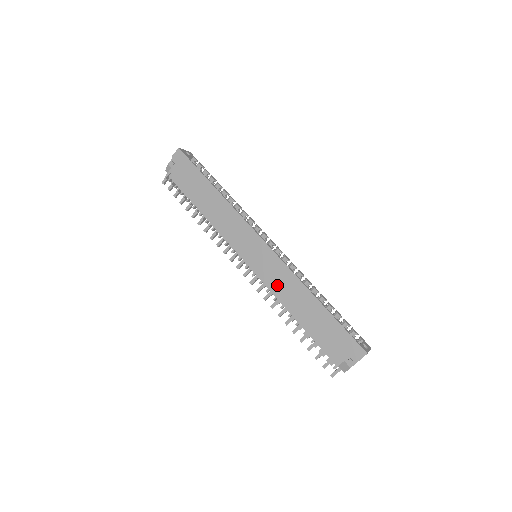
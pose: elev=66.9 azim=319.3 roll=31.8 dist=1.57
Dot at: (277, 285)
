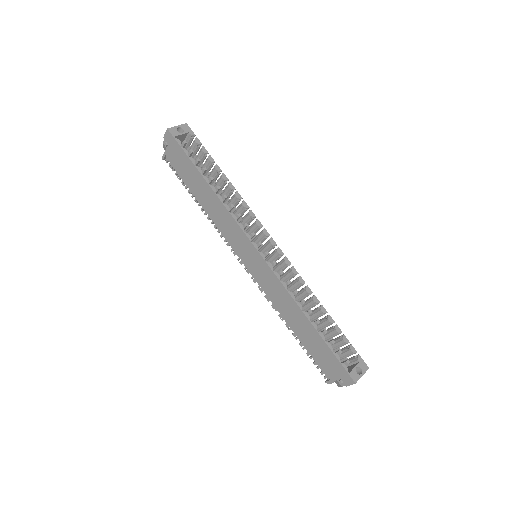
Dot at: (273, 295)
